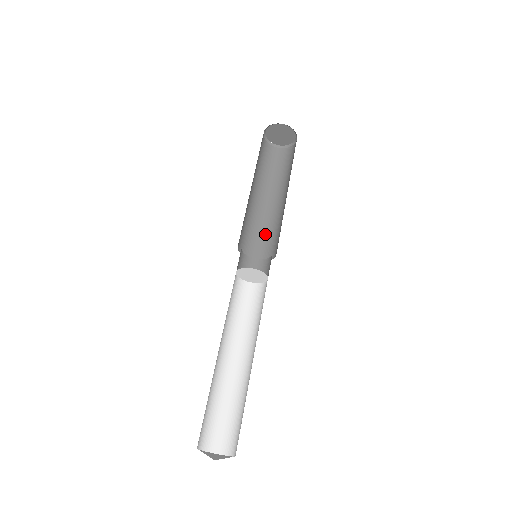
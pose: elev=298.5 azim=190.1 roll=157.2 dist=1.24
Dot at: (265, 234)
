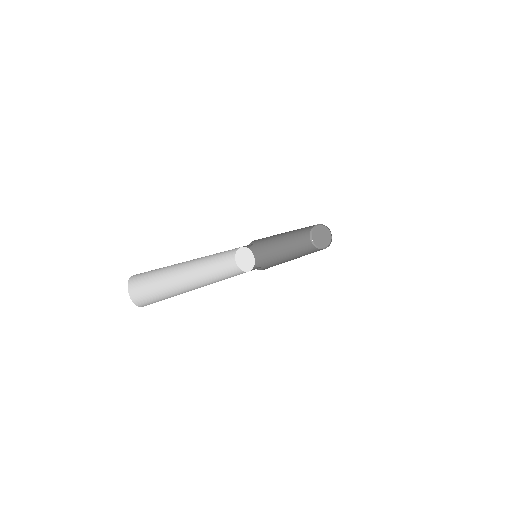
Dot at: (273, 265)
